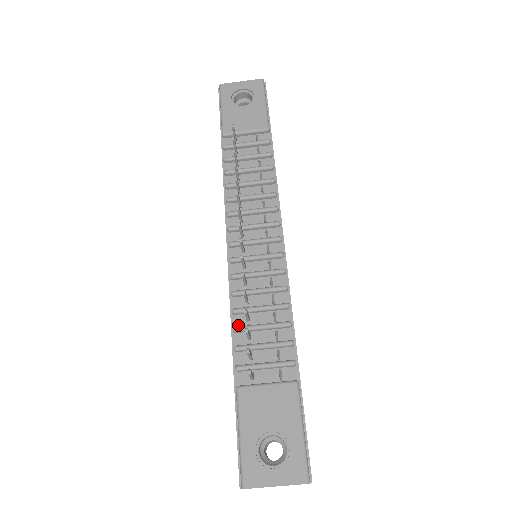
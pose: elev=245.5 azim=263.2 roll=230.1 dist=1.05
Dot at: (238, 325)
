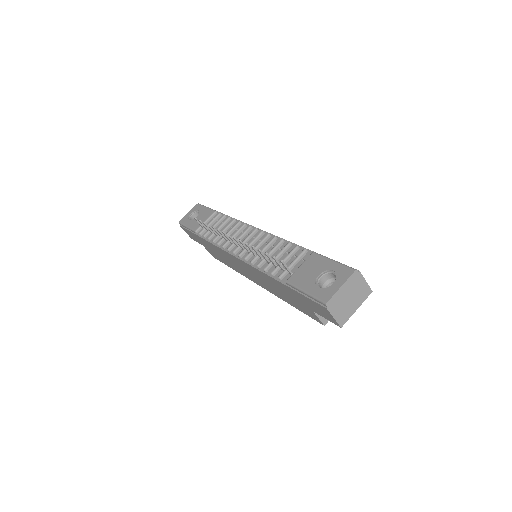
Dot at: (266, 269)
